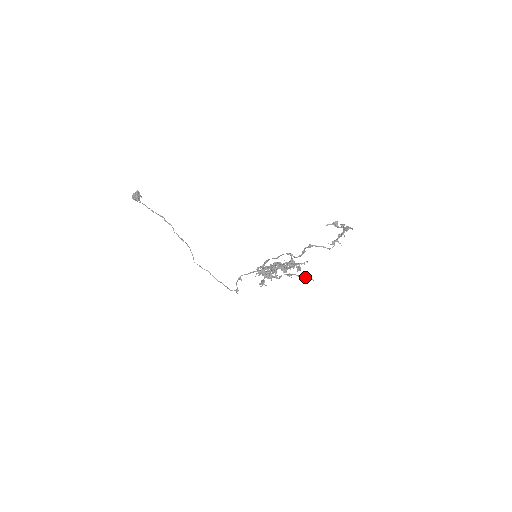
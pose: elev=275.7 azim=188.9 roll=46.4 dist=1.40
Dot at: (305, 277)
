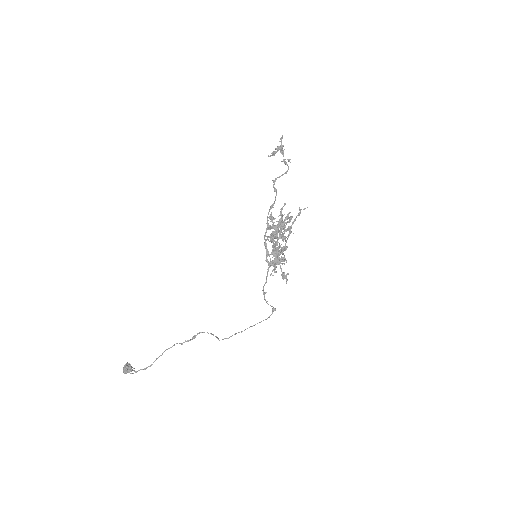
Dot at: (299, 213)
